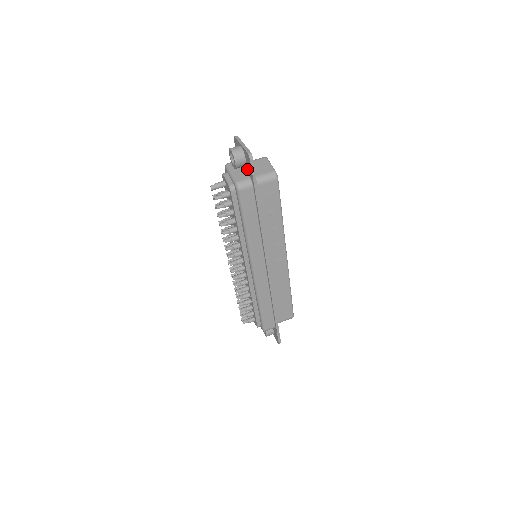
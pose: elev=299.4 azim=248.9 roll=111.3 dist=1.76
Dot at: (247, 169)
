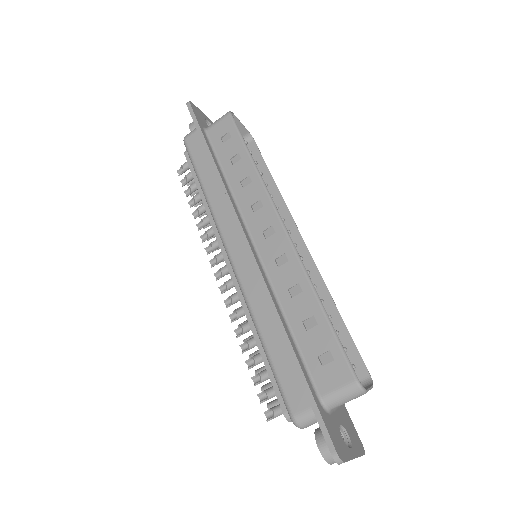
Dot at: occluded
